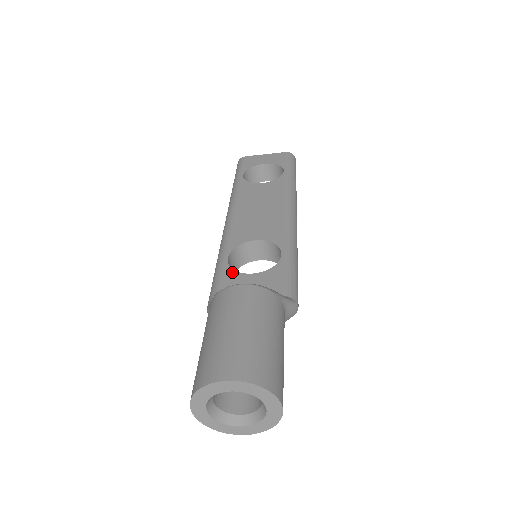
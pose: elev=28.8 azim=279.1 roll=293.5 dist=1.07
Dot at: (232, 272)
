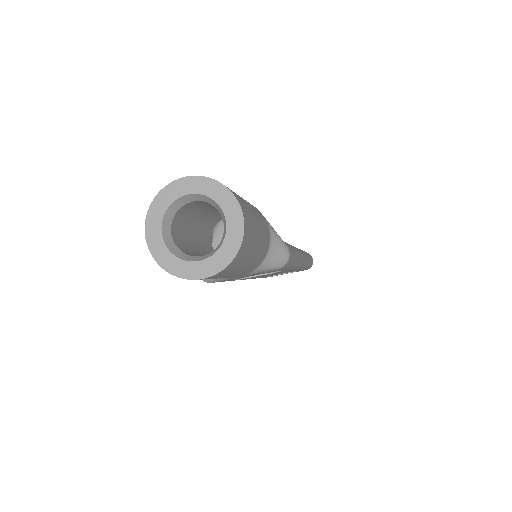
Dot at: occluded
